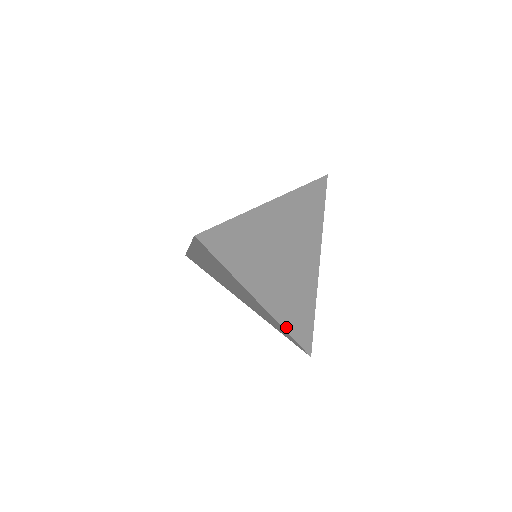
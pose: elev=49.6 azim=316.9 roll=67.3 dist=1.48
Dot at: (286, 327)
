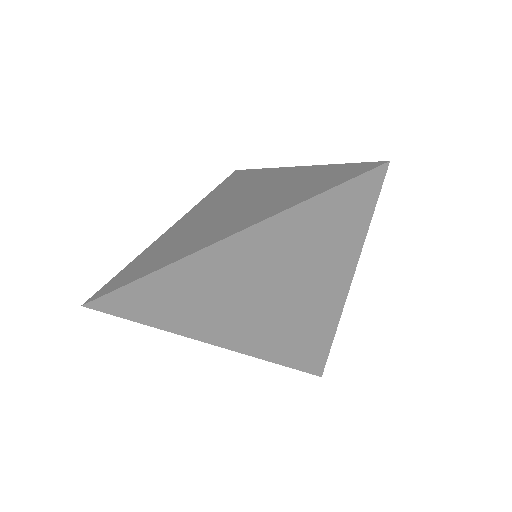
Dot at: (271, 359)
